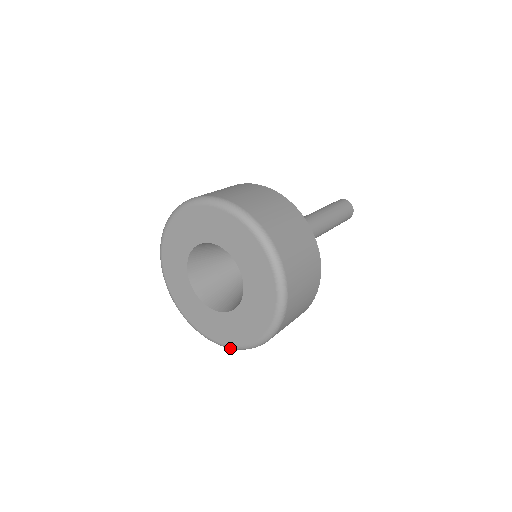
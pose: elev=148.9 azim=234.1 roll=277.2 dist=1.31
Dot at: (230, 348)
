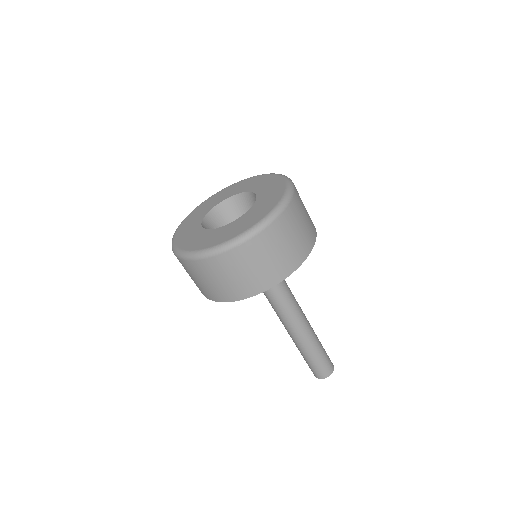
Dot at: (177, 253)
